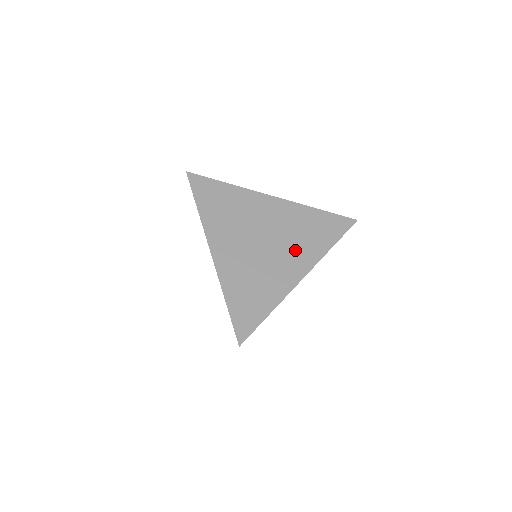
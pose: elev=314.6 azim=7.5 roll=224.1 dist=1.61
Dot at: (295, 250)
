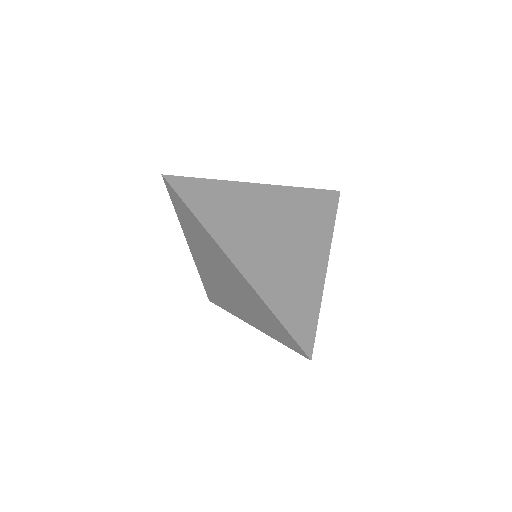
Dot at: (307, 237)
